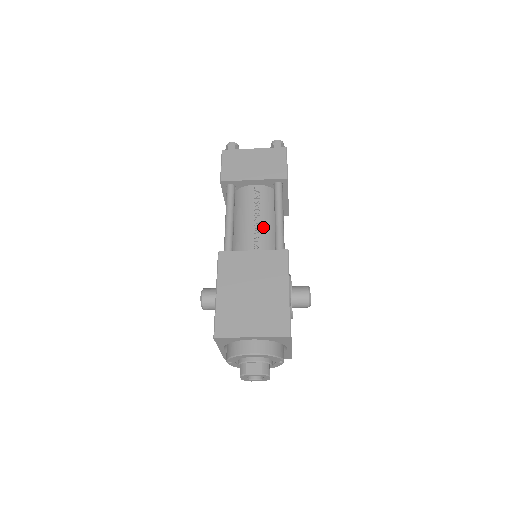
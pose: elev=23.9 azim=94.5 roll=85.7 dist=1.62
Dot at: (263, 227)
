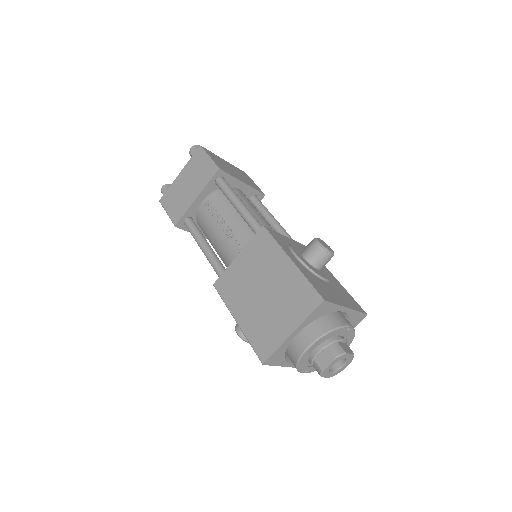
Dot at: (234, 228)
